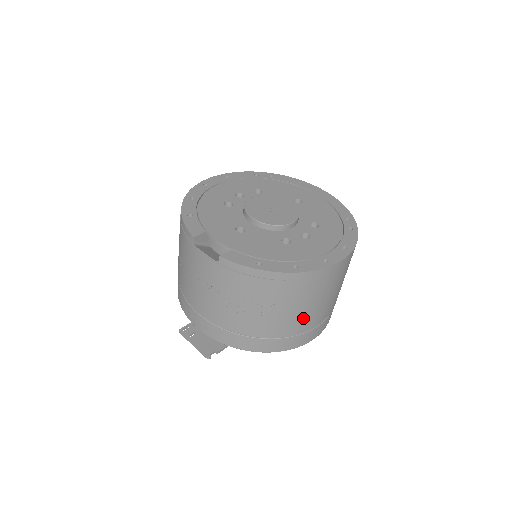
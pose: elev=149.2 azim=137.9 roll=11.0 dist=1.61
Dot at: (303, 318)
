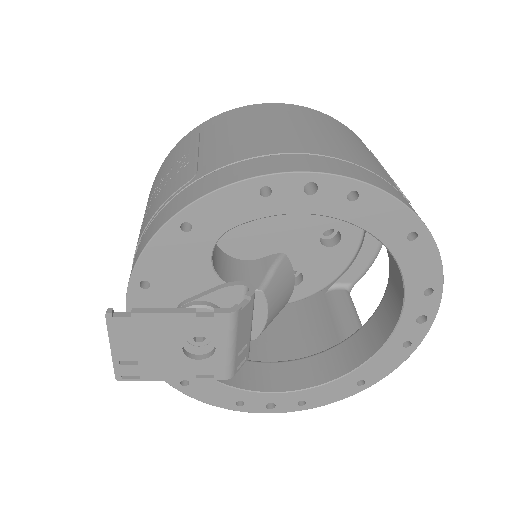
Dot at: (237, 145)
